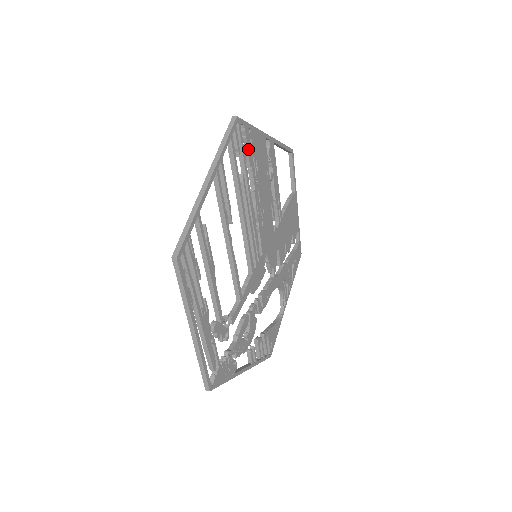
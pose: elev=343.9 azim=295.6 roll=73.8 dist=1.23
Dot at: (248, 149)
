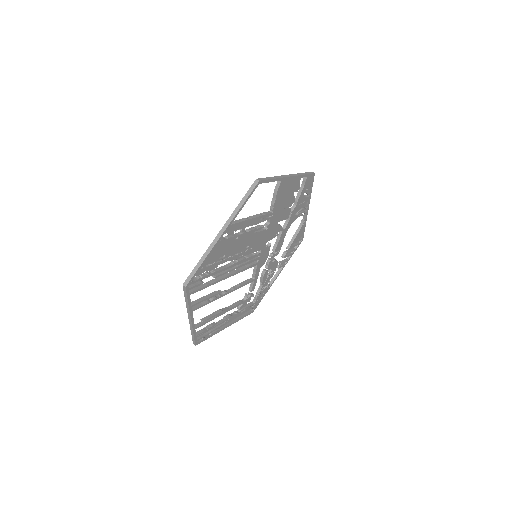
Dot at: (208, 270)
